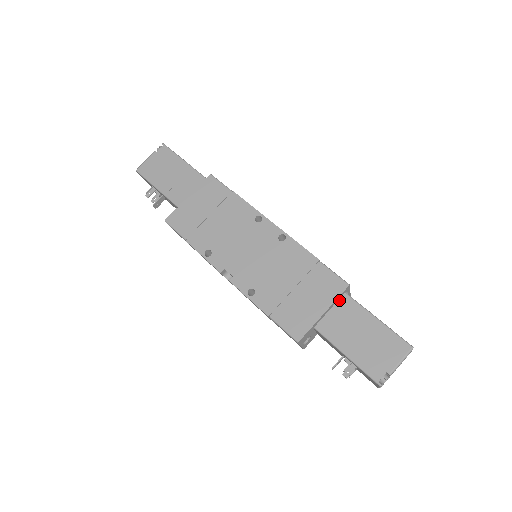
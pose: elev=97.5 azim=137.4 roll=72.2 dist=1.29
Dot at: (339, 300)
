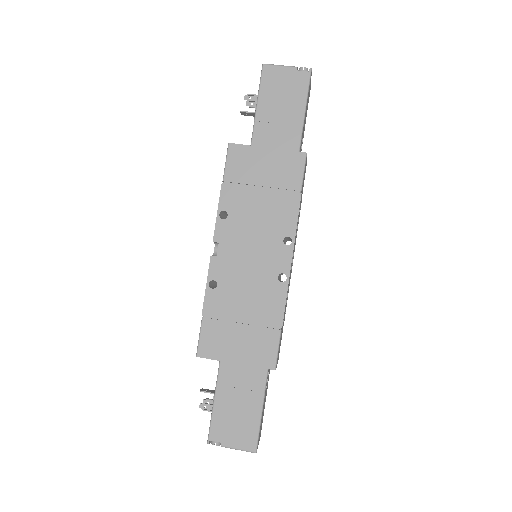
Dot at: occluded
